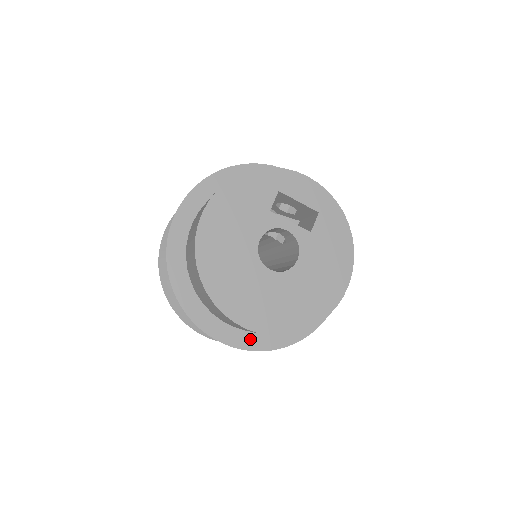
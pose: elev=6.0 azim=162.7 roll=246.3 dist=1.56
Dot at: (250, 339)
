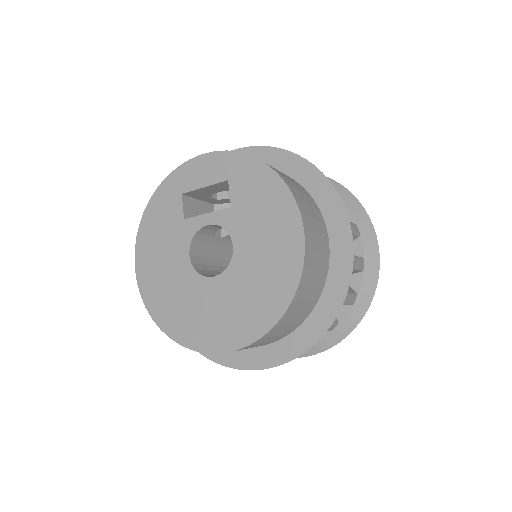
Dot at: (278, 350)
